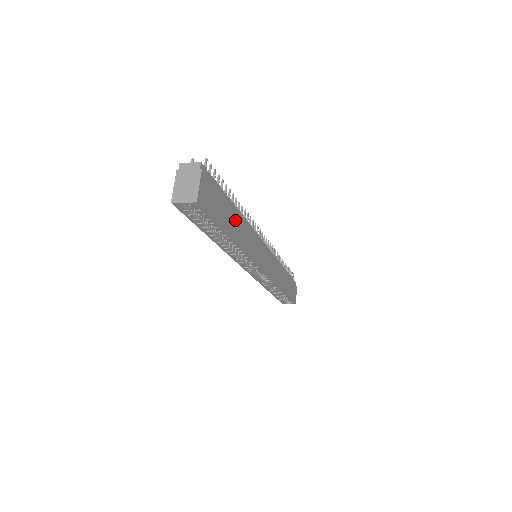
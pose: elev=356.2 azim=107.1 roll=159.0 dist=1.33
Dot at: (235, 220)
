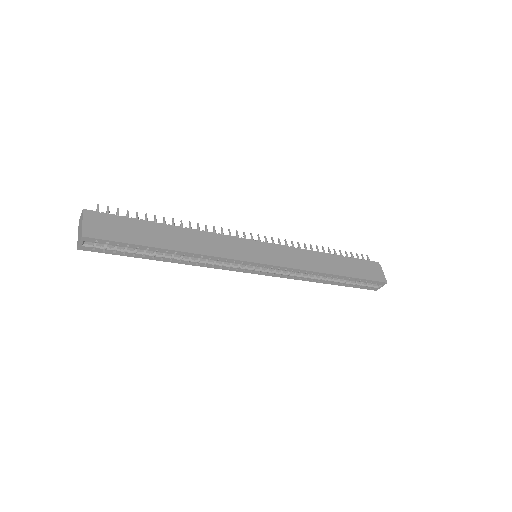
Dot at: (169, 234)
